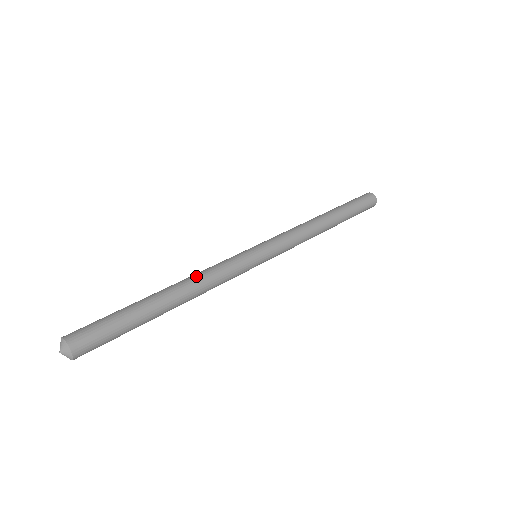
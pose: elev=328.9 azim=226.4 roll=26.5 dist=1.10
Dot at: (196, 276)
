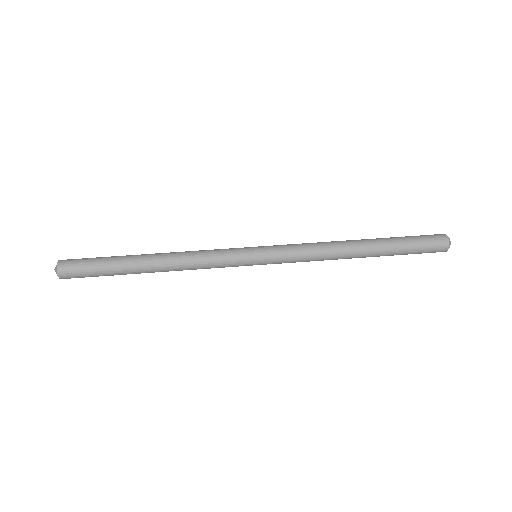
Dot at: (182, 261)
